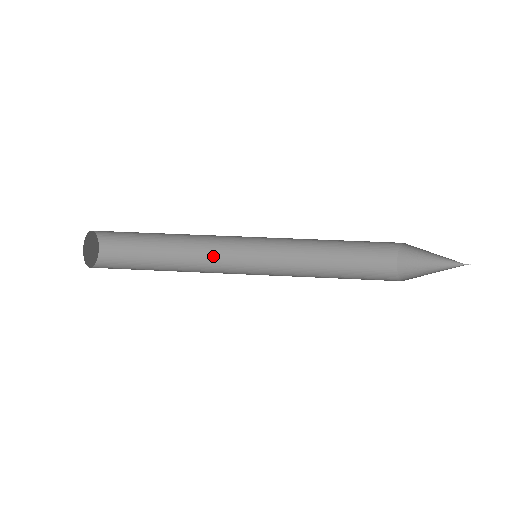
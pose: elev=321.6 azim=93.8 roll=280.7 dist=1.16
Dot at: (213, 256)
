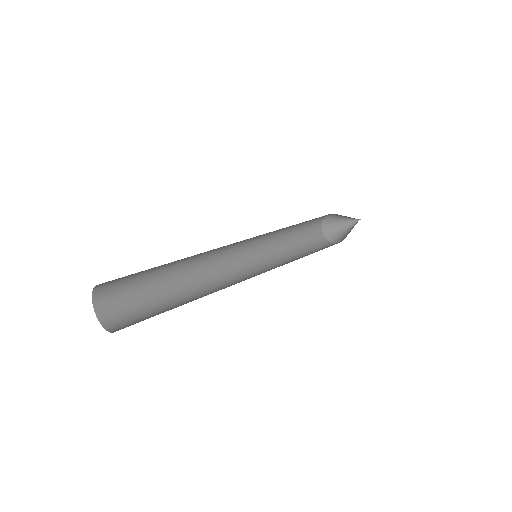
Dot at: (210, 263)
